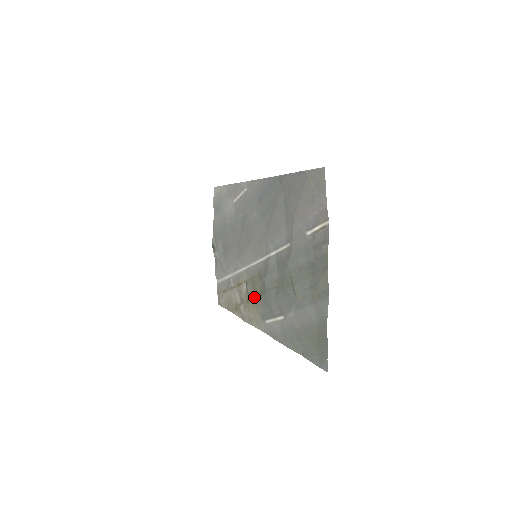
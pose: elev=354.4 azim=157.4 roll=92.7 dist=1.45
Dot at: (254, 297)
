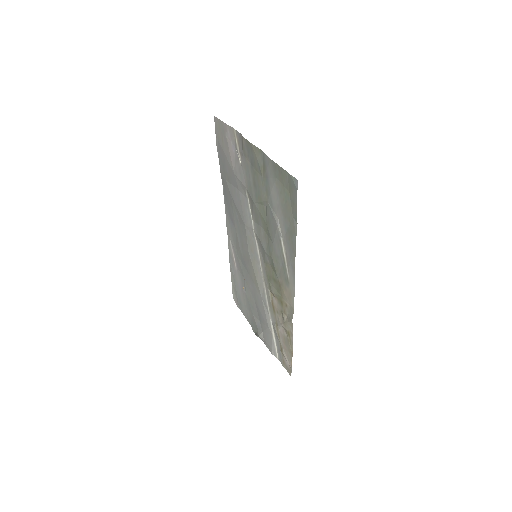
Dot at: (277, 286)
